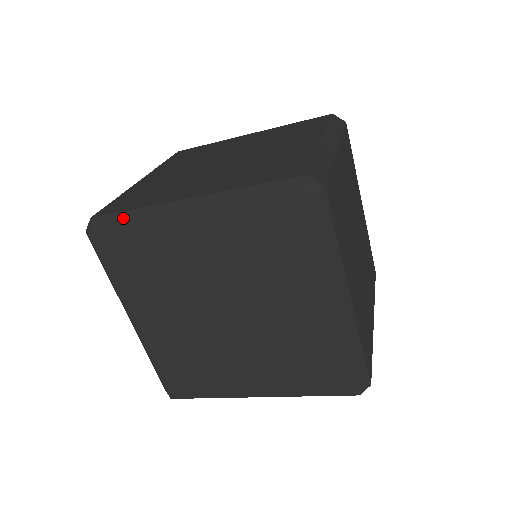
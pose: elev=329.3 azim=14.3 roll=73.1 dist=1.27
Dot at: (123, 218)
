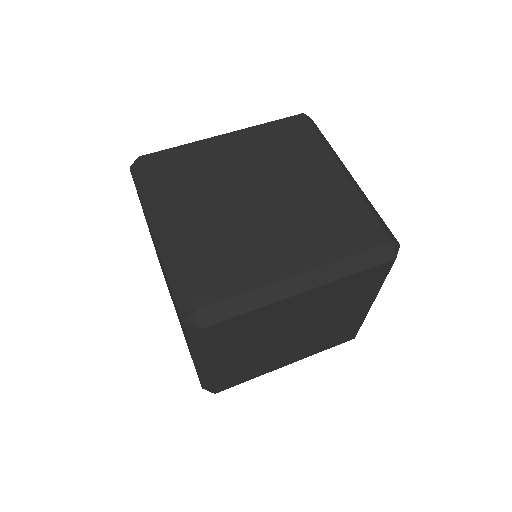
Dot at: (143, 184)
